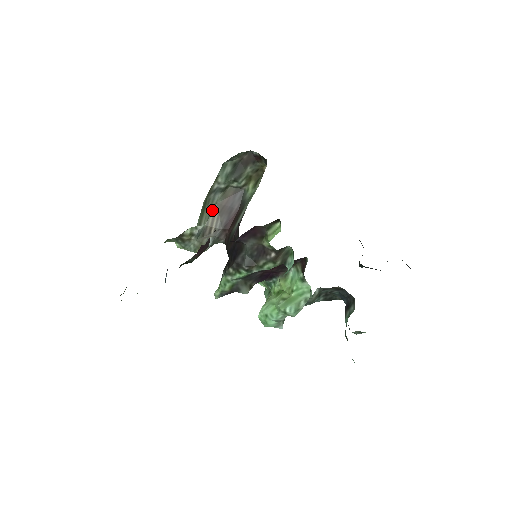
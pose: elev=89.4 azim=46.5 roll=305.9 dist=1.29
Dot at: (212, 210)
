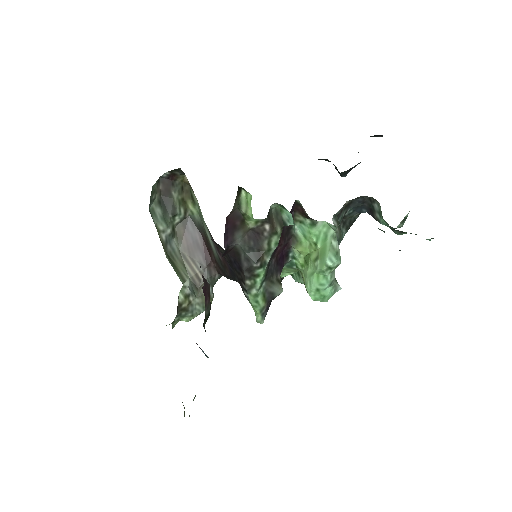
Dot at: (182, 260)
